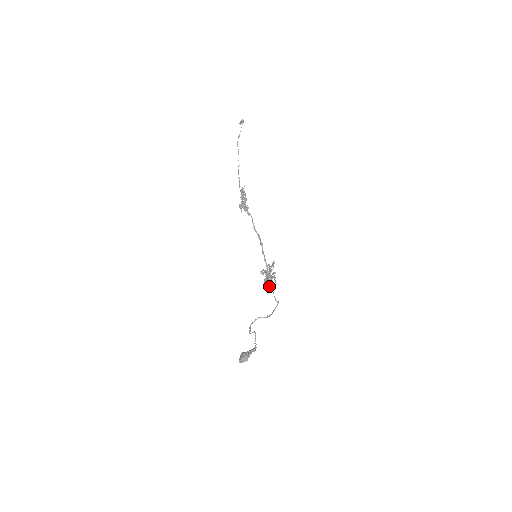
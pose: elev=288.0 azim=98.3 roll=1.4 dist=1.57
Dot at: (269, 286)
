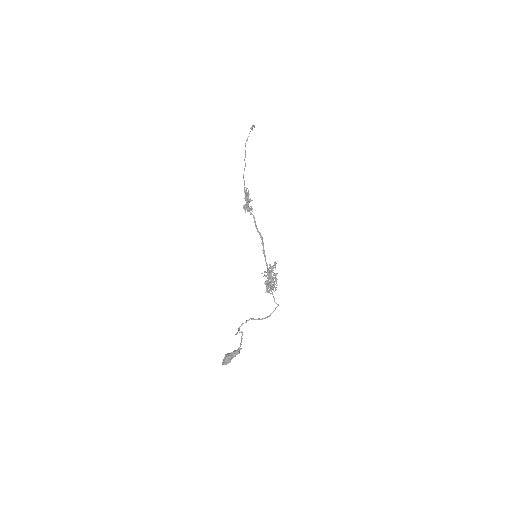
Dot at: occluded
